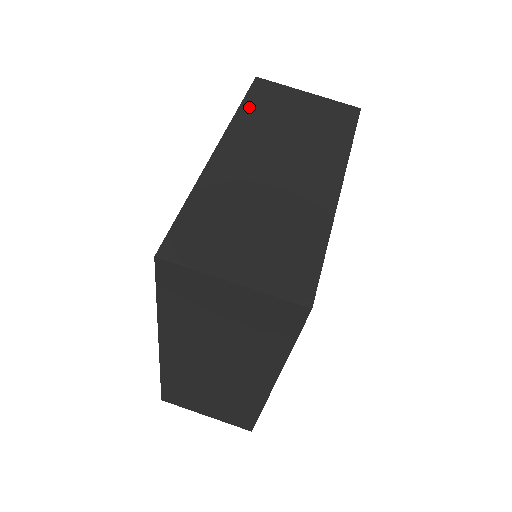
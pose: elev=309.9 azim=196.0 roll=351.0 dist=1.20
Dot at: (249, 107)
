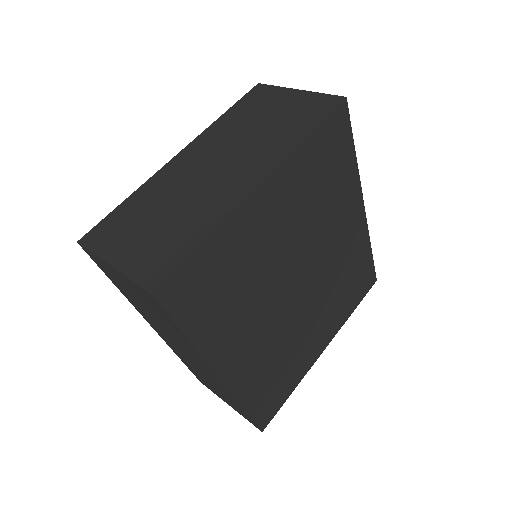
Dot at: (231, 114)
